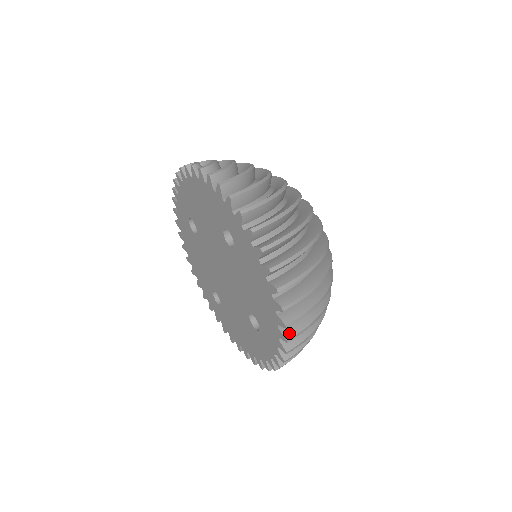
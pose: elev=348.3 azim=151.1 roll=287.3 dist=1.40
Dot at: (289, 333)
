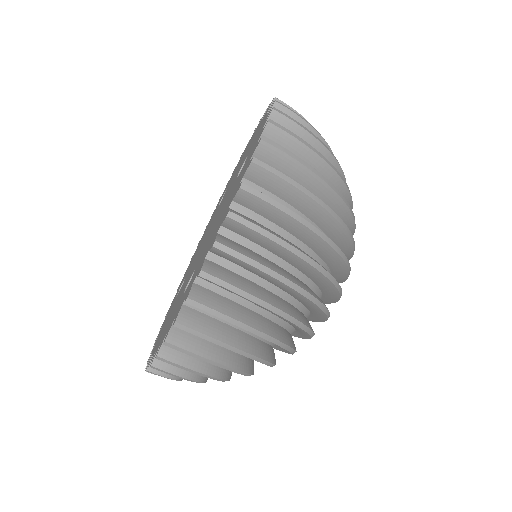
Dot at: (212, 269)
